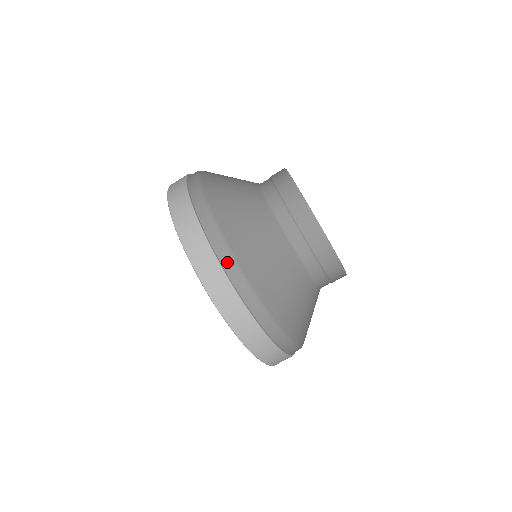
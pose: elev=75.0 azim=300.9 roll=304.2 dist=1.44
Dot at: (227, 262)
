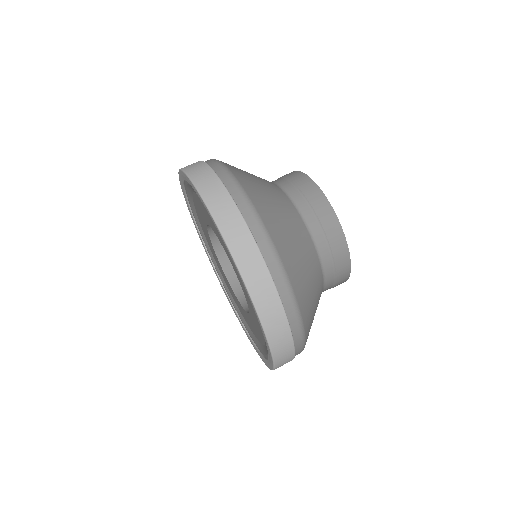
Dot at: (263, 242)
